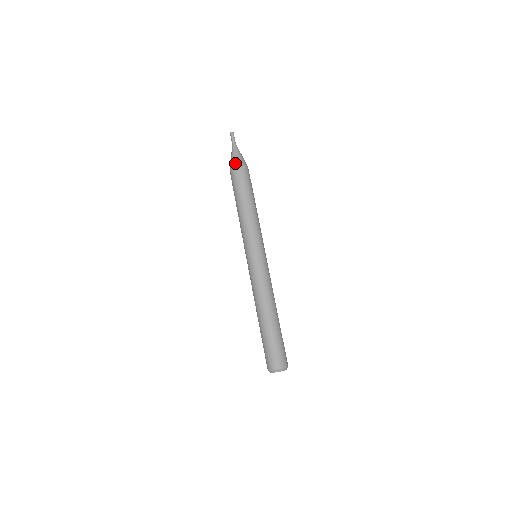
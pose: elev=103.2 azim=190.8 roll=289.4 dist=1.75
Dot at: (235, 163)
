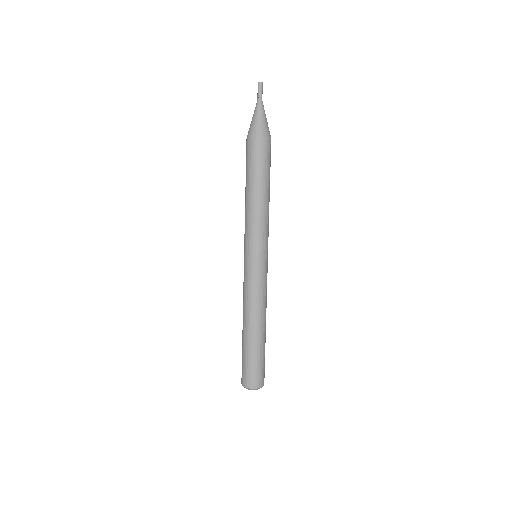
Dot at: (258, 132)
